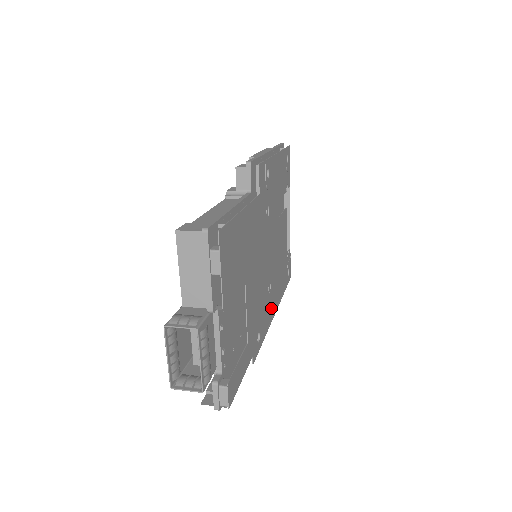
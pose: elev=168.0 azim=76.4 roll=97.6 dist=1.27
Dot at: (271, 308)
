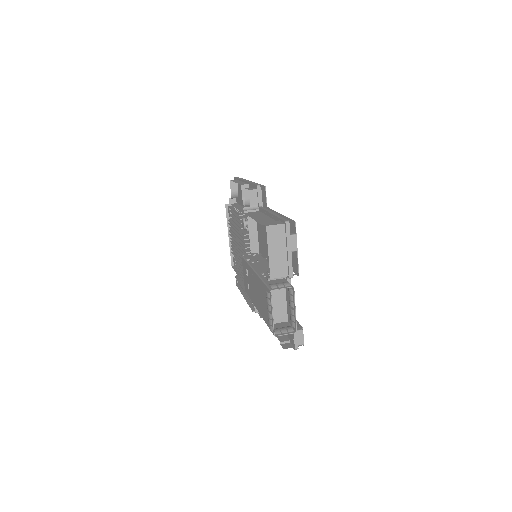
Dot at: occluded
